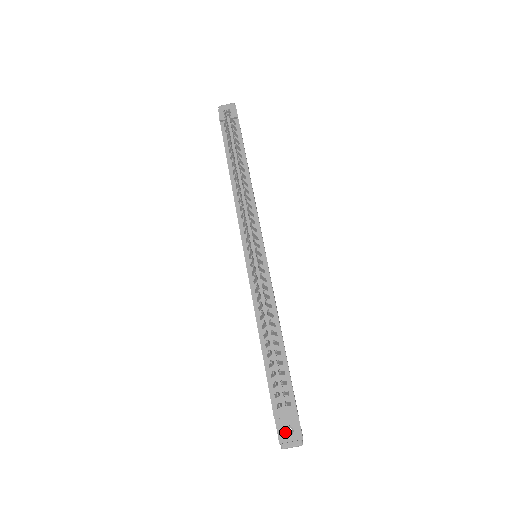
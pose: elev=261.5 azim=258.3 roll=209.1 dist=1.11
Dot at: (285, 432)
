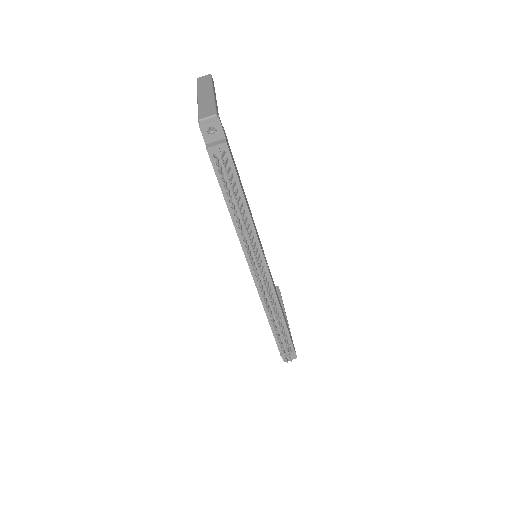
Dot at: occluded
